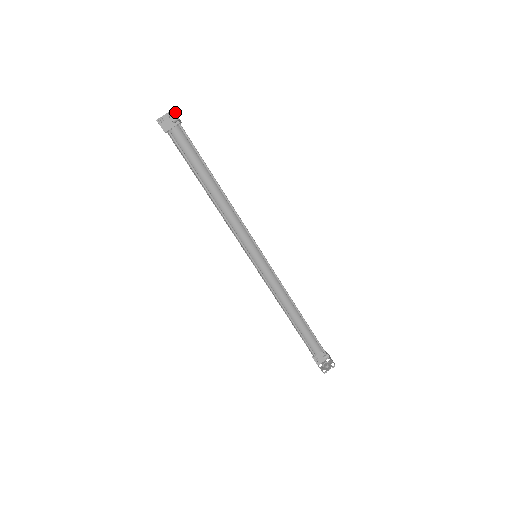
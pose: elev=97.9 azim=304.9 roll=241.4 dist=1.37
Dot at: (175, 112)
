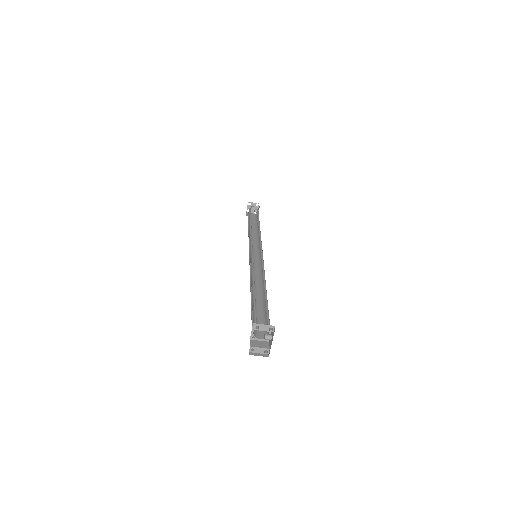
Dot at: (270, 348)
